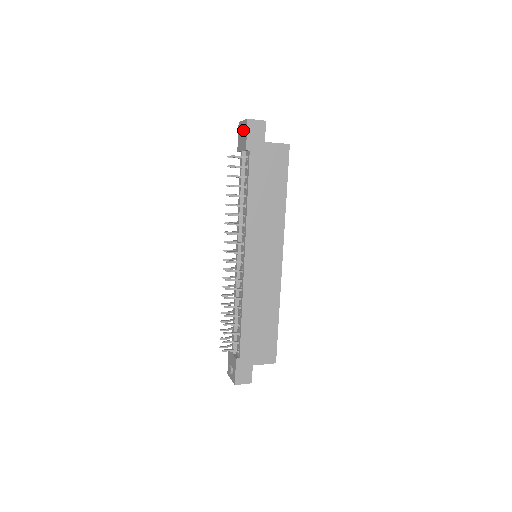
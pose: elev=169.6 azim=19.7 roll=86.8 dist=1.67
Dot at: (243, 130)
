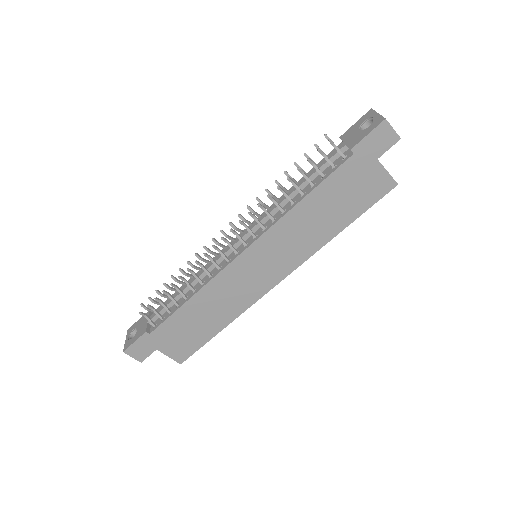
Dot at: (368, 122)
